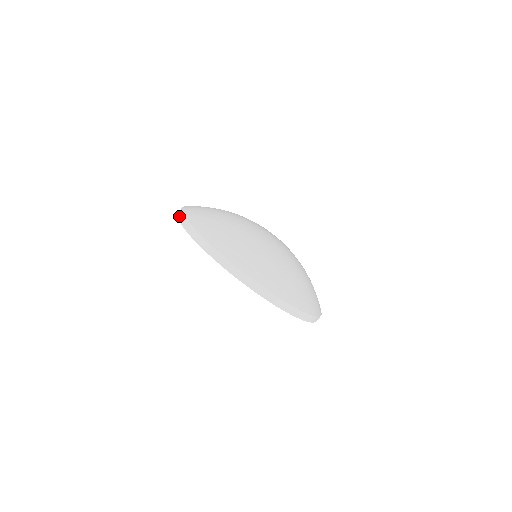
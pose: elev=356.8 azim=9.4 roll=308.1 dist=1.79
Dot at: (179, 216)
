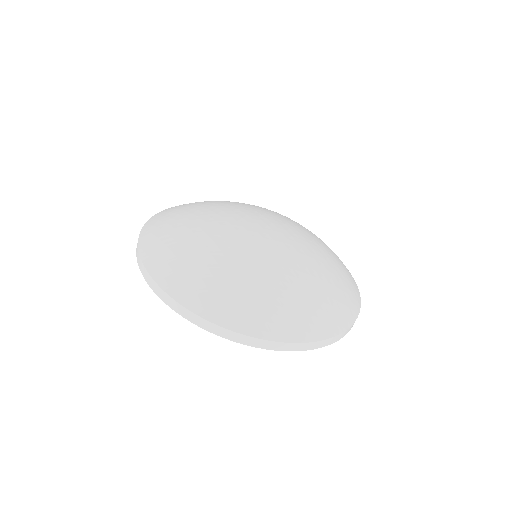
Dot at: occluded
